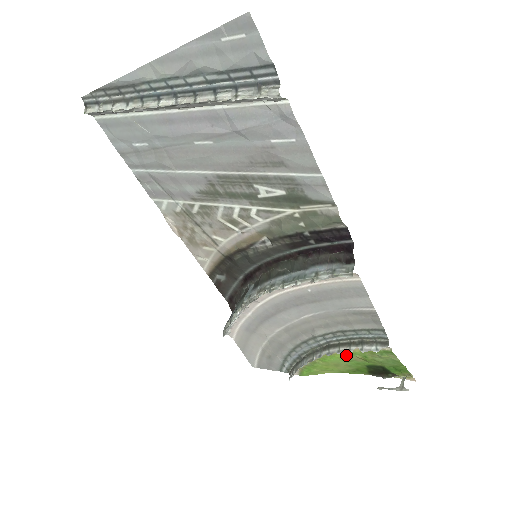
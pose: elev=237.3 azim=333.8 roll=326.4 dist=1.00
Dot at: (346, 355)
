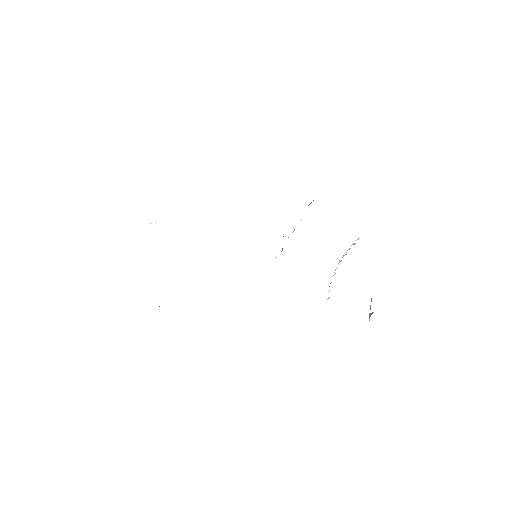
Dot at: occluded
